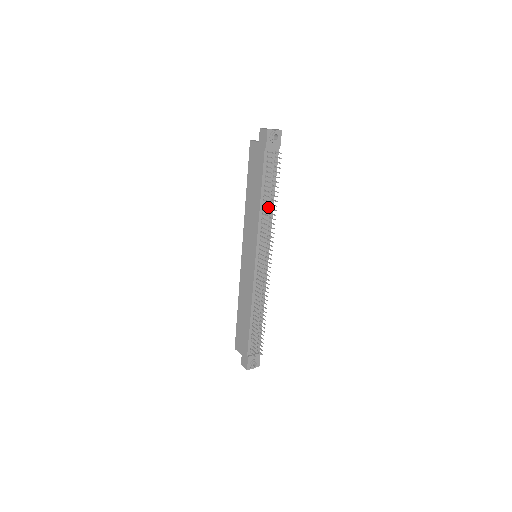
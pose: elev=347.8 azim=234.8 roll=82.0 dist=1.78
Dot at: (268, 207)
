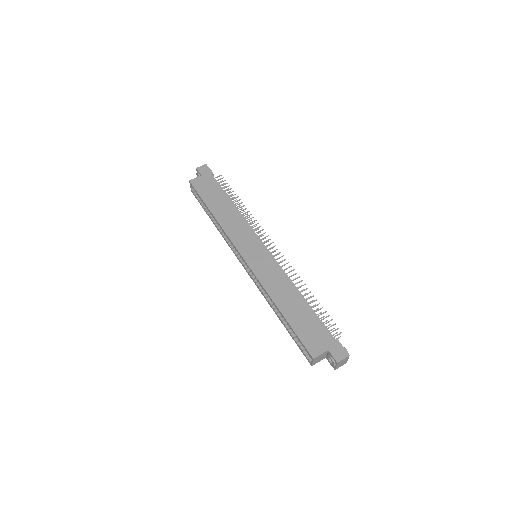
Dot at: occluded
